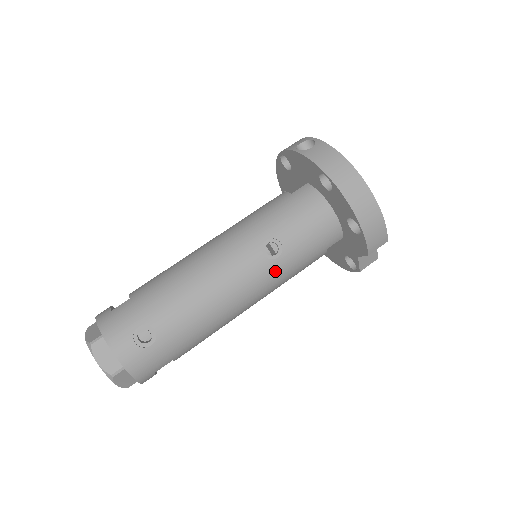
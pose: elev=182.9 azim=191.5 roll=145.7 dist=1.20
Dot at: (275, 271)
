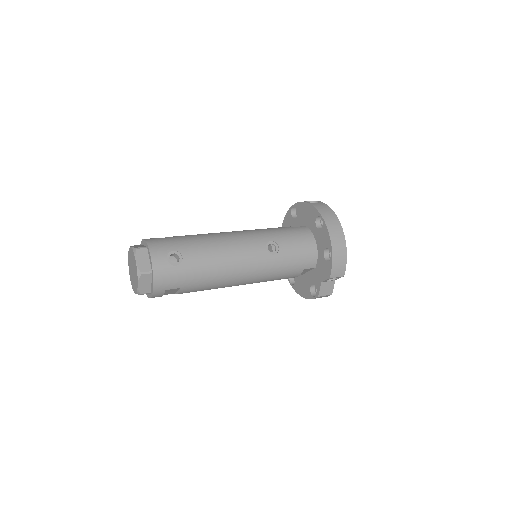
Dot at: (269, 263)
